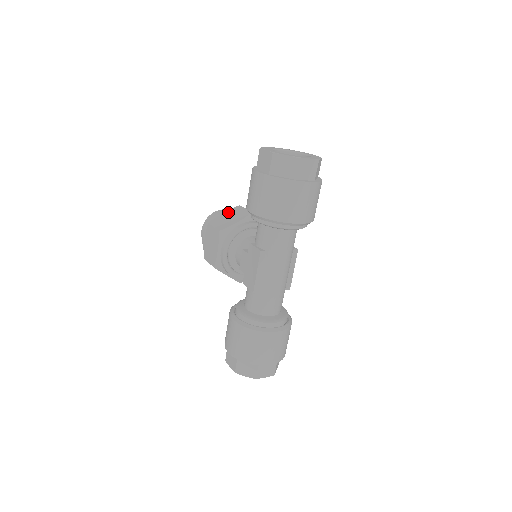
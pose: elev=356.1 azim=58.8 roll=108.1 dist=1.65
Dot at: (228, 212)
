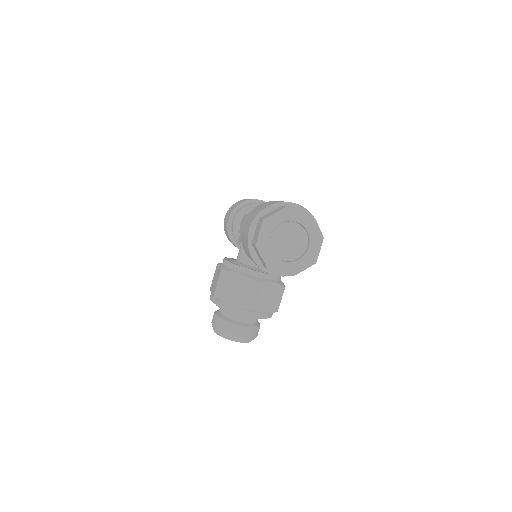
Dot at: occluded
